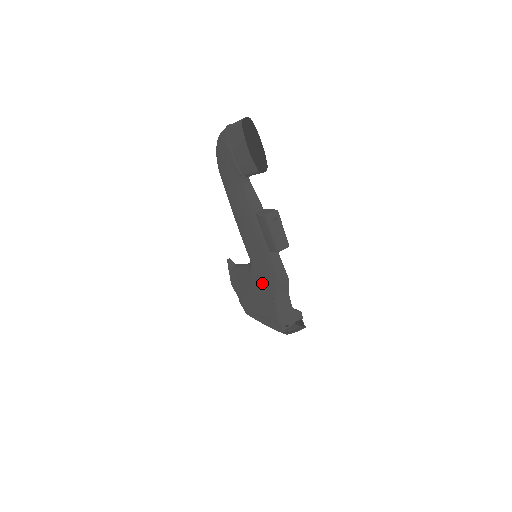
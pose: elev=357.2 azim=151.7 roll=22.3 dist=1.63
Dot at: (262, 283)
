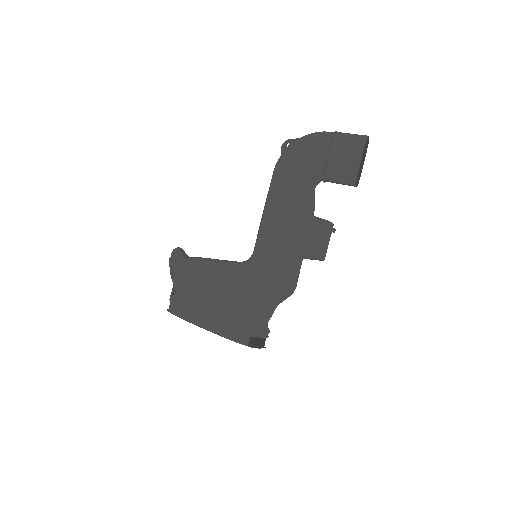
Dot at: (256, 284)
